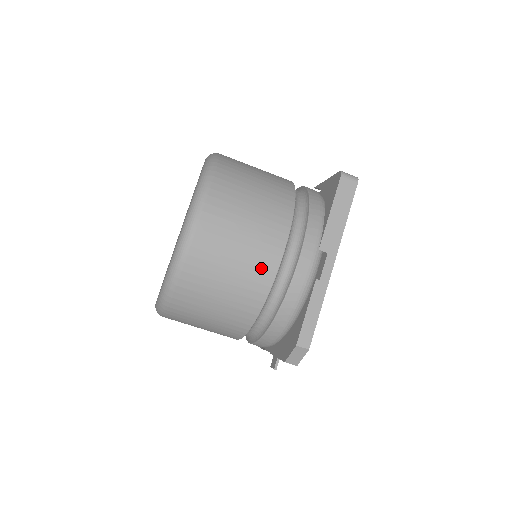
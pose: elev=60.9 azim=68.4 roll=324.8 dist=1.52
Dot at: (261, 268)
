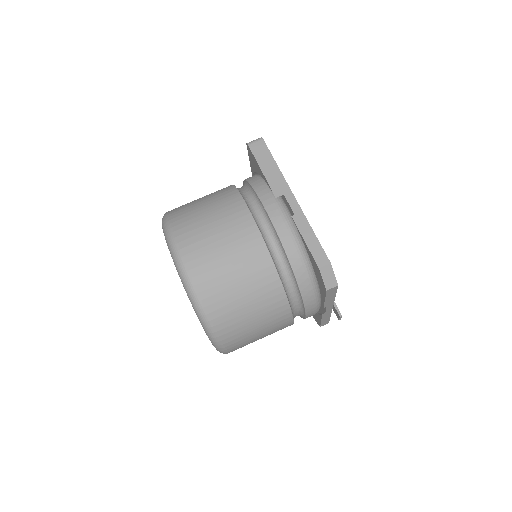
Dot at: (248, 243)
